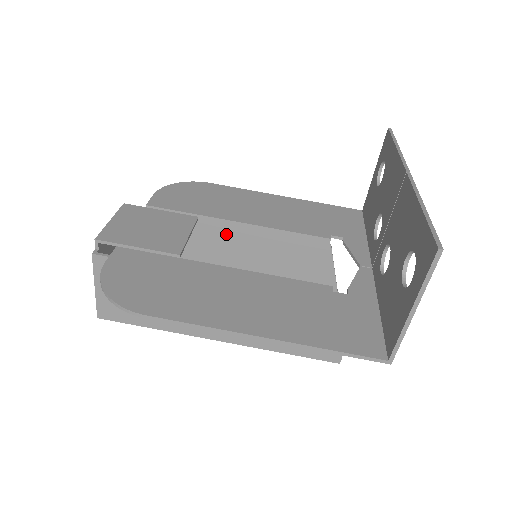
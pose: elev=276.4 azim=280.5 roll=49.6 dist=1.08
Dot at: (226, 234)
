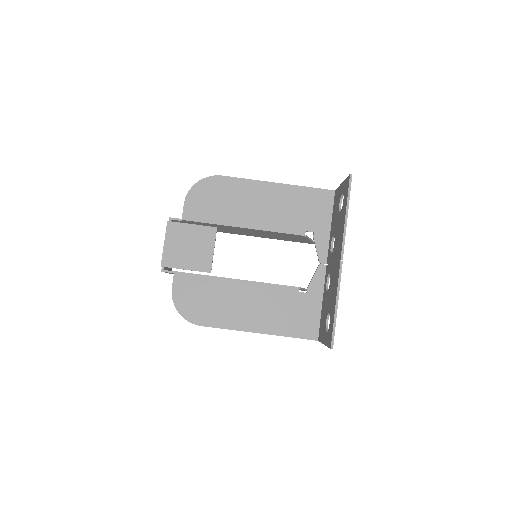
Dot at: (237, 228)
